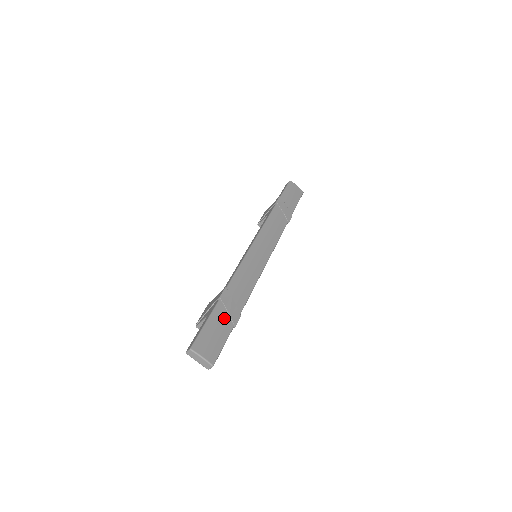
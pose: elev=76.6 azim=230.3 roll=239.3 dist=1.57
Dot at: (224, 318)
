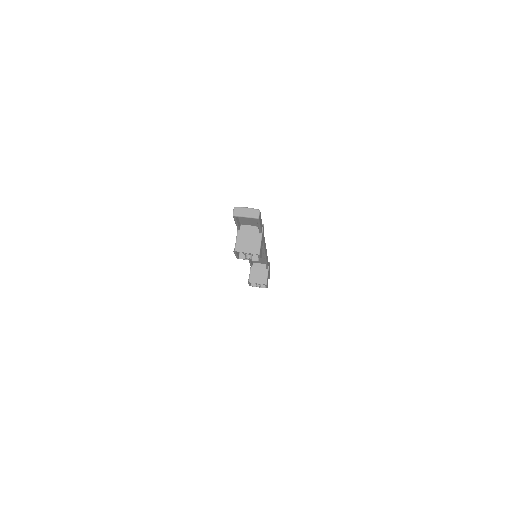
Dot at: occluded
